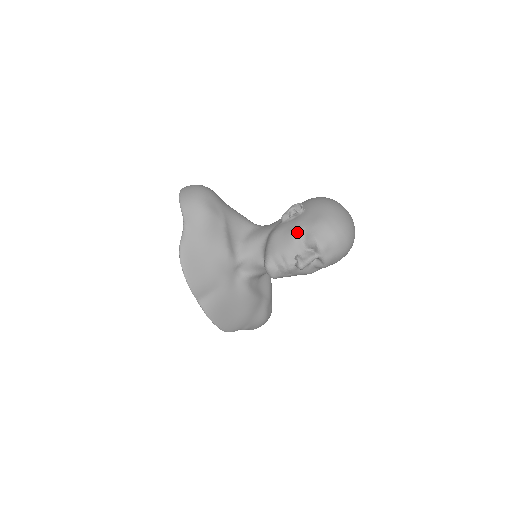
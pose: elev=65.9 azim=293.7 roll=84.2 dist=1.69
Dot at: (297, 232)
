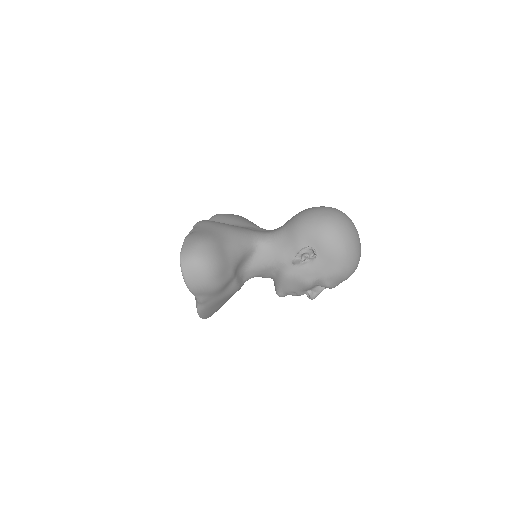
Dot at: (312, 283)
